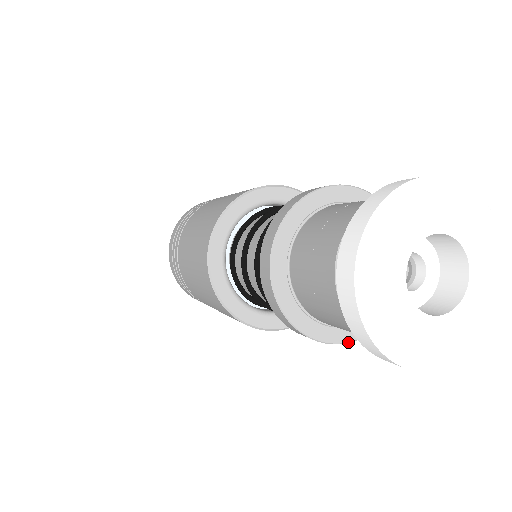
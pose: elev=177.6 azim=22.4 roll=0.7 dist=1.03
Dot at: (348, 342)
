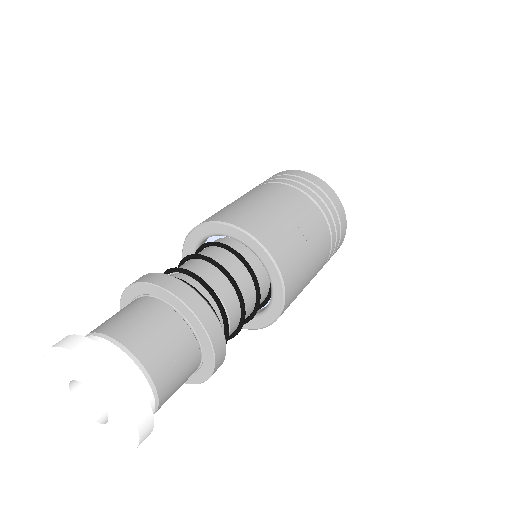
Dot at: occluded
